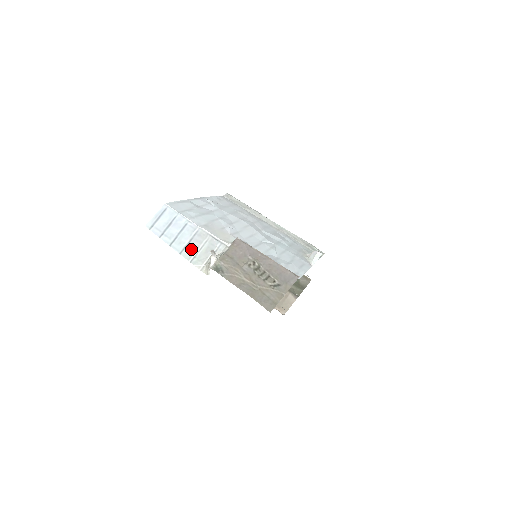
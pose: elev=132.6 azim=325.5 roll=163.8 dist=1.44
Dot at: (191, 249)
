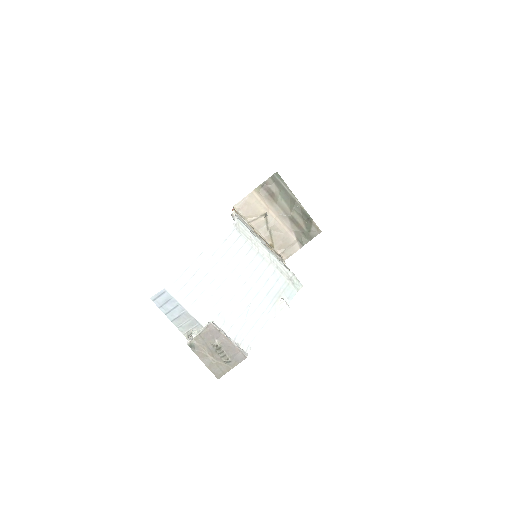
Dot at: (179, 321)
